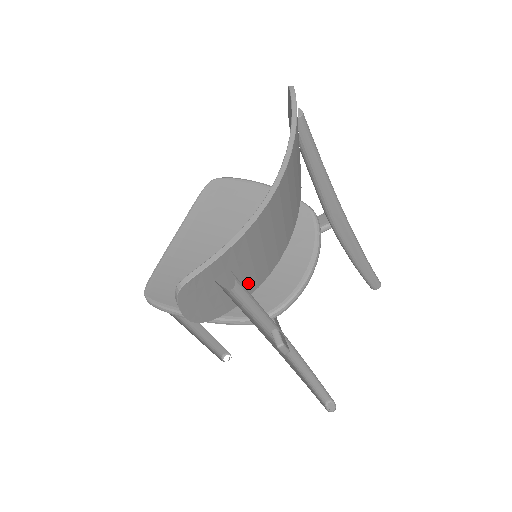
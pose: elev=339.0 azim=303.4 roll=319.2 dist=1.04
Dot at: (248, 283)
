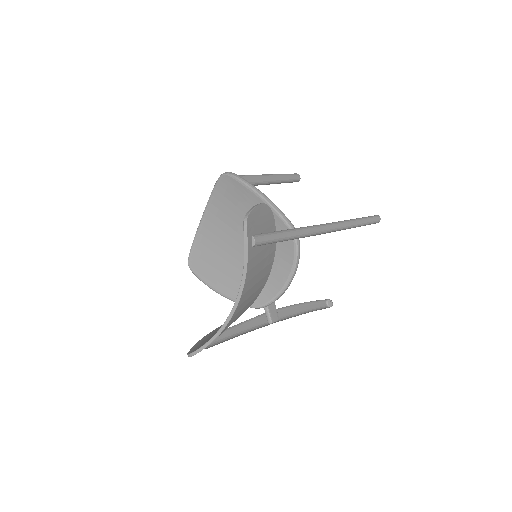
Dot at: occluded
